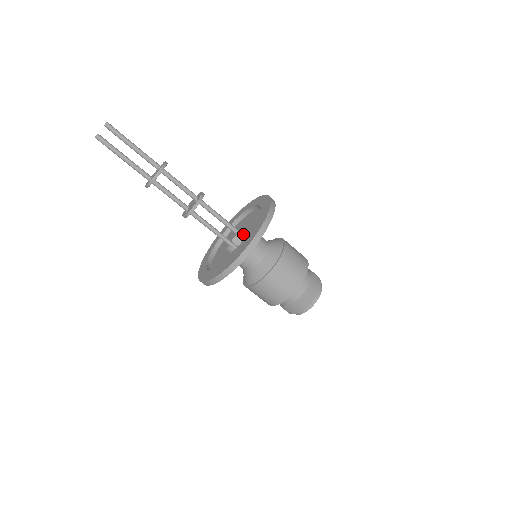
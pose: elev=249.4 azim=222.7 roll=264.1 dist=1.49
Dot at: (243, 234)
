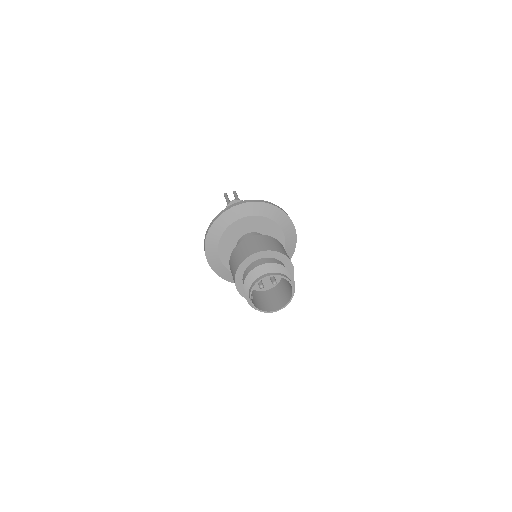
Dot at: occluded
